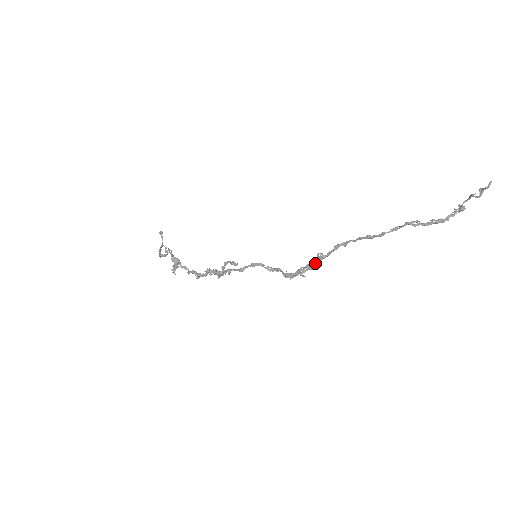
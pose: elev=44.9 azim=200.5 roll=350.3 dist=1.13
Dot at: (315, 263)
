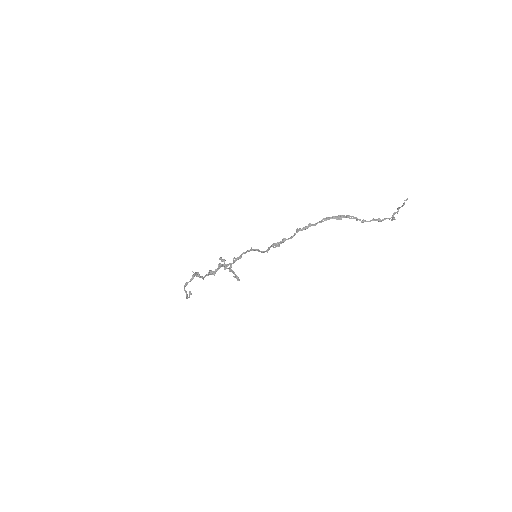
Dot at: (294, 234)
